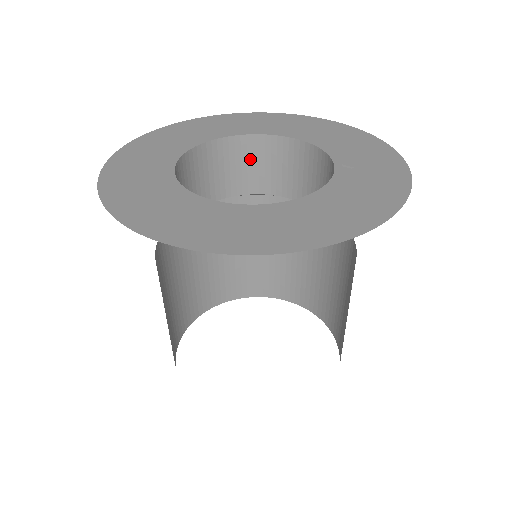
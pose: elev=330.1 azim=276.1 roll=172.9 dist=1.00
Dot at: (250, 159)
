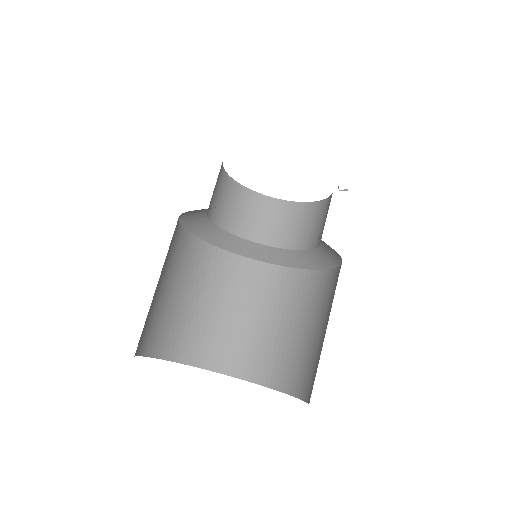
Dot at: (273, 217)
